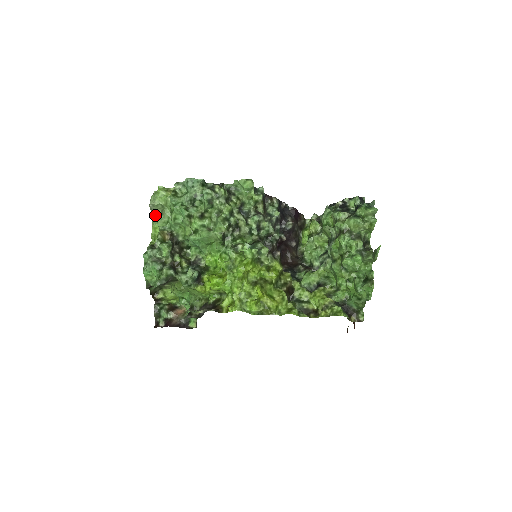
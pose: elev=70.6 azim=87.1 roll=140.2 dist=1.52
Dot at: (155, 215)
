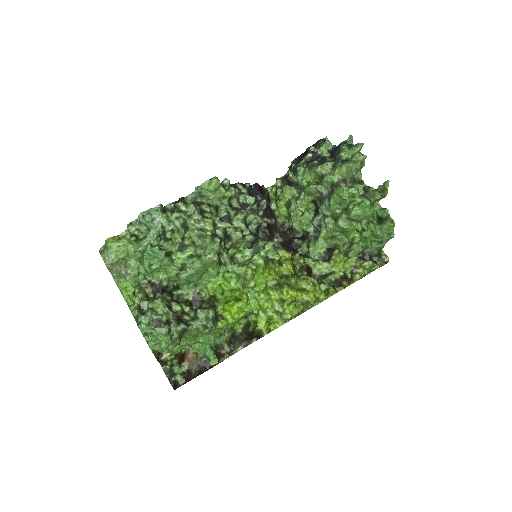
Dot at: (118, 274)
